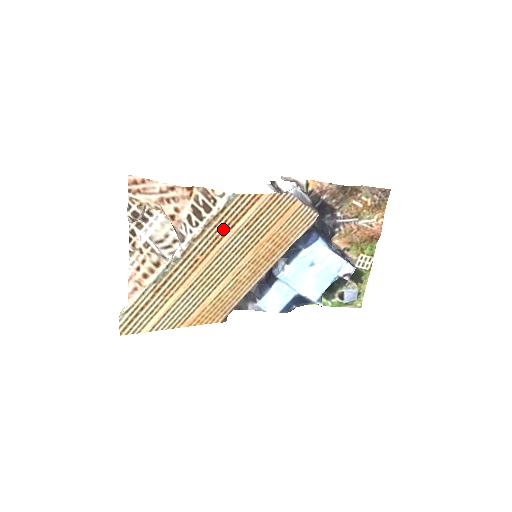
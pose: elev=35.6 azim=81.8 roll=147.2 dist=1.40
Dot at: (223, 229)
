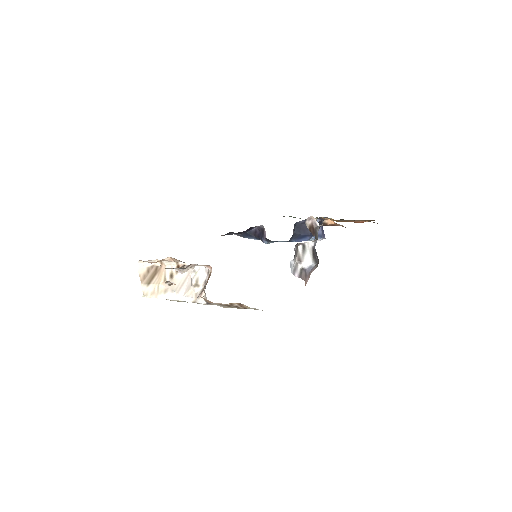
Dot at: occluded
